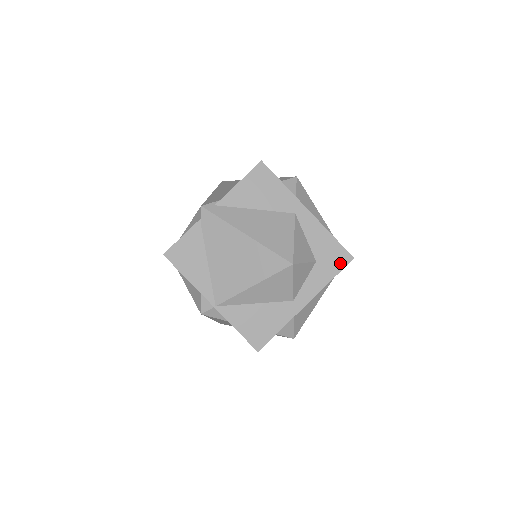
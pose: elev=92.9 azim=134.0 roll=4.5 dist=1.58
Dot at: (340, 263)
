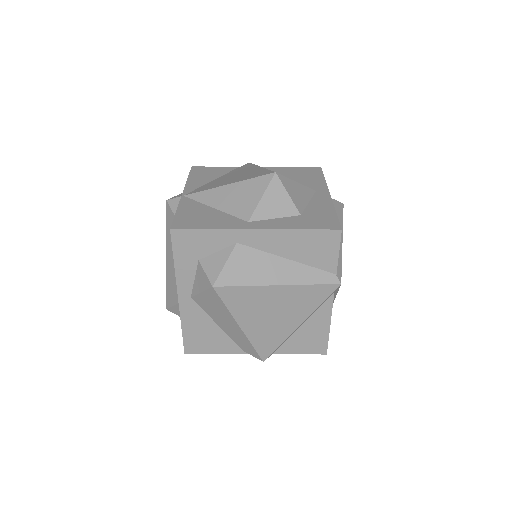
Dot at: (323, 226)
